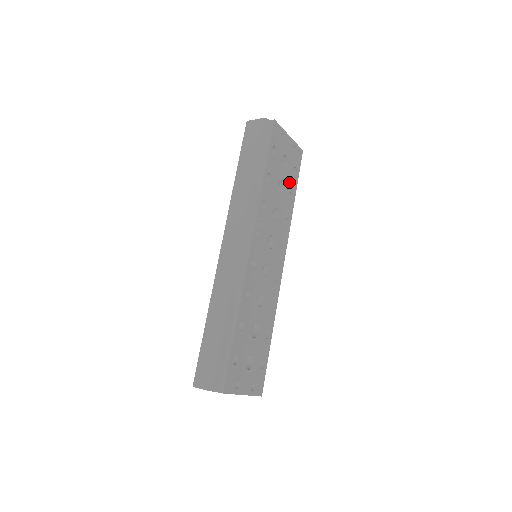
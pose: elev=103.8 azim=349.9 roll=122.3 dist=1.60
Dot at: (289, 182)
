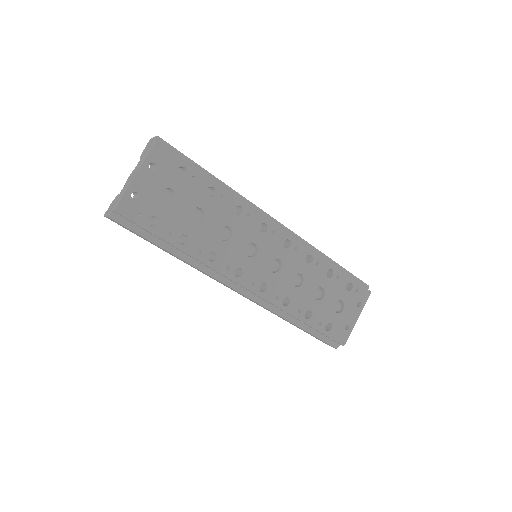
Dot at: (194, 191)
